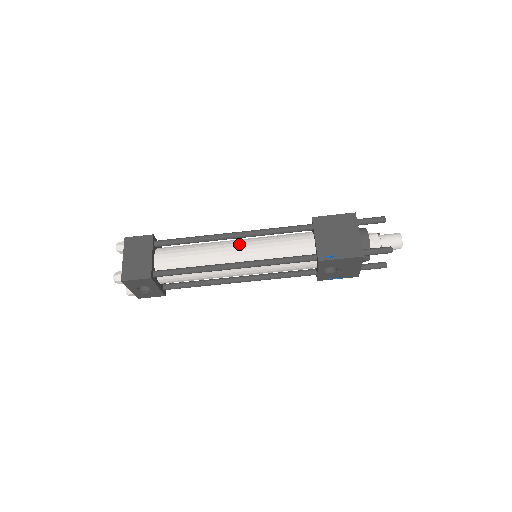
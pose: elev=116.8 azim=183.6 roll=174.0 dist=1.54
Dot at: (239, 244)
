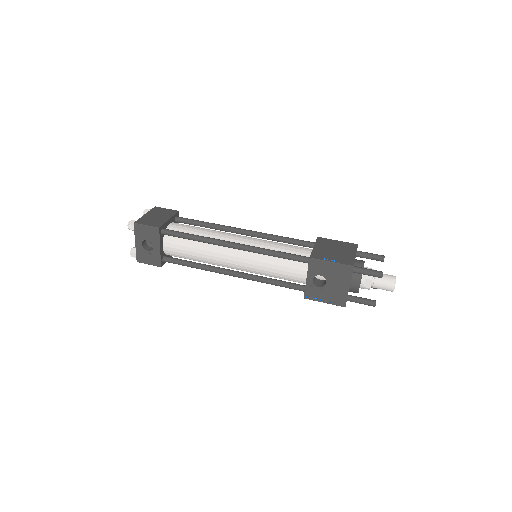
Dot at: (246, 236)
